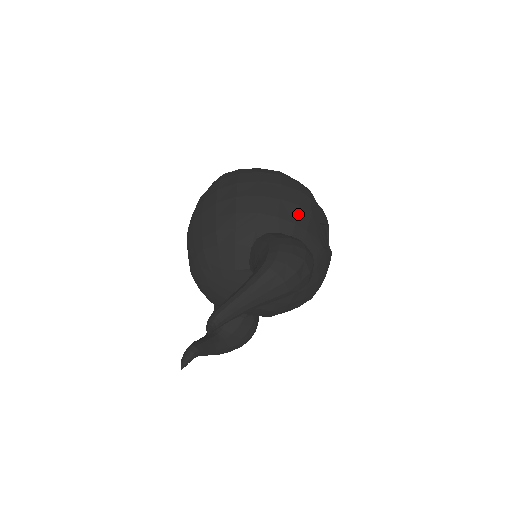
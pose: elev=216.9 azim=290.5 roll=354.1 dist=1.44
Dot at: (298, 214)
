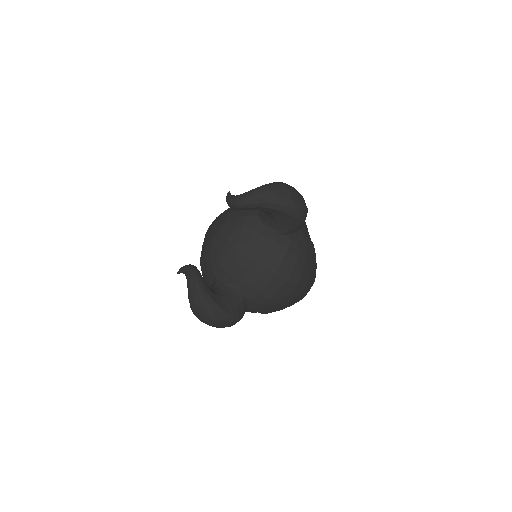
Dot at: occluded
